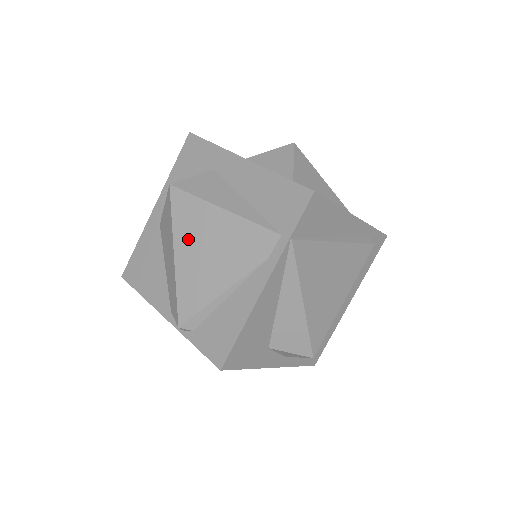
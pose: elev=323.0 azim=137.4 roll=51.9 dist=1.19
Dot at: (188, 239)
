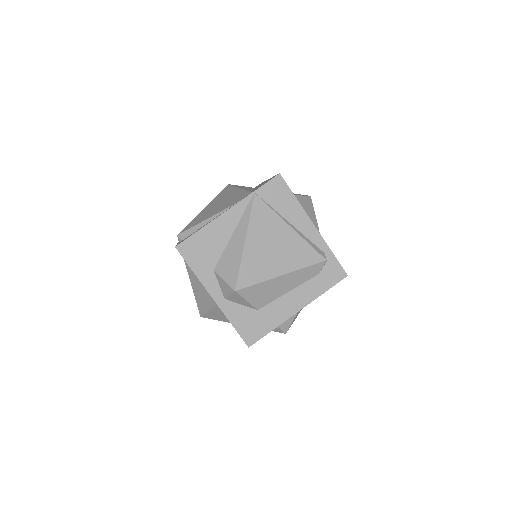
Dot at: (215, 201)
